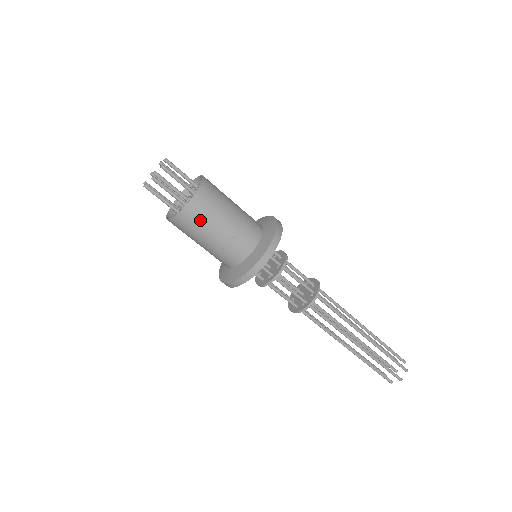
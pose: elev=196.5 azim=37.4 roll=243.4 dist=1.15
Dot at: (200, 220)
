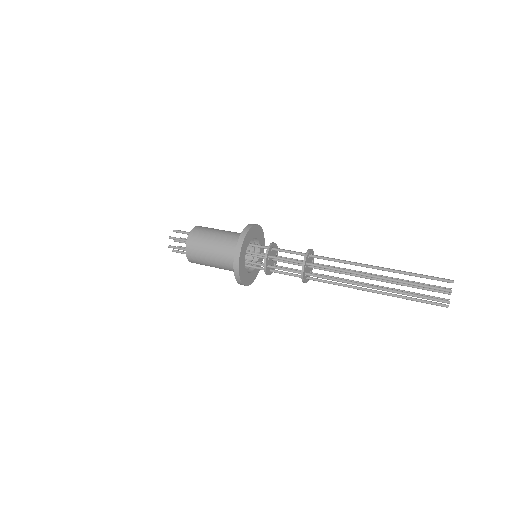
Dot at: (199, 241)
